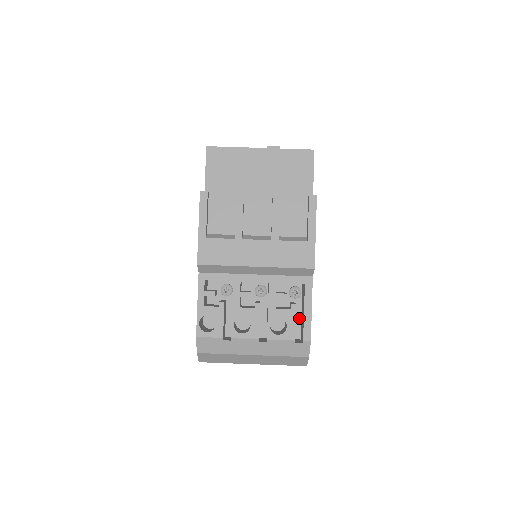
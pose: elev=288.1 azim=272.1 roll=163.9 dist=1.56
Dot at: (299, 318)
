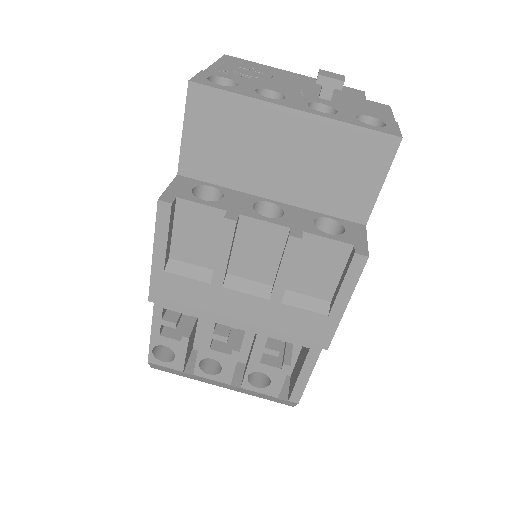
Dot at: (295, 356)
